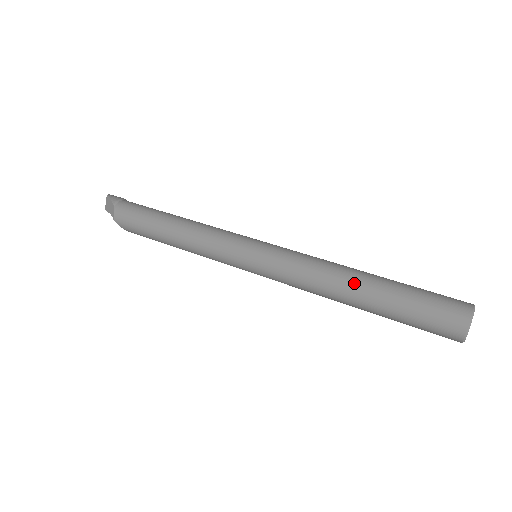
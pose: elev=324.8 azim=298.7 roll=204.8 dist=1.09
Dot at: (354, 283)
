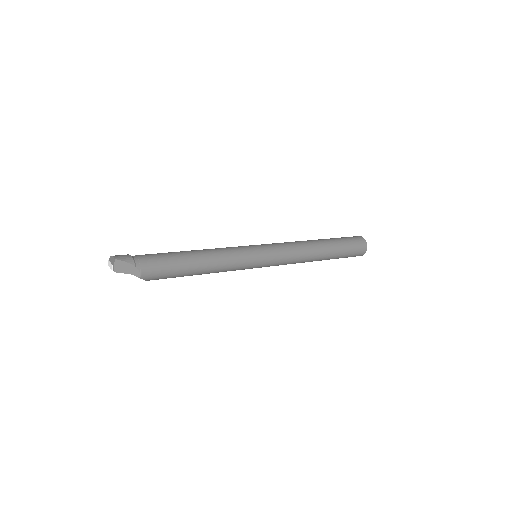
Dot at: (321, 250)
